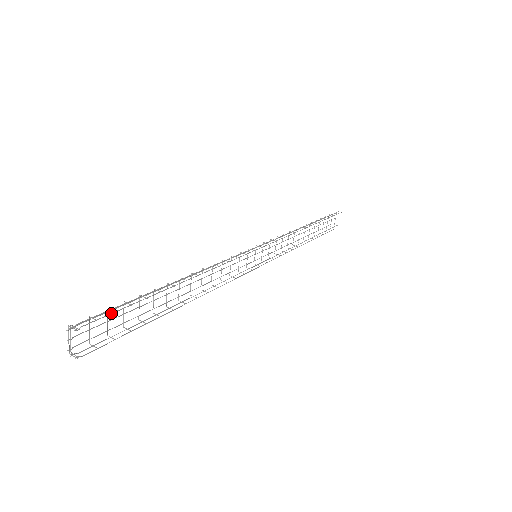
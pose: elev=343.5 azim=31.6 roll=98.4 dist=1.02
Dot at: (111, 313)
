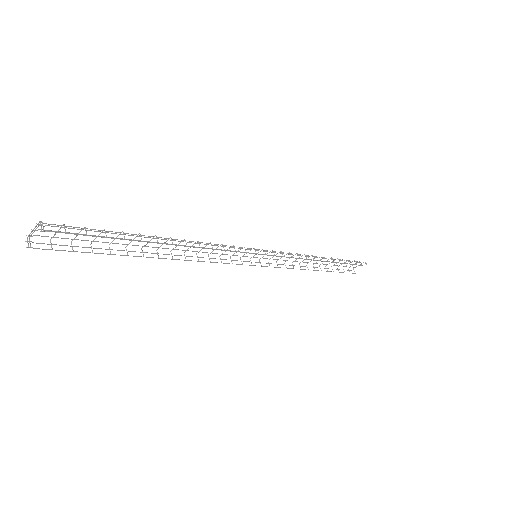
Dot at: occluded
